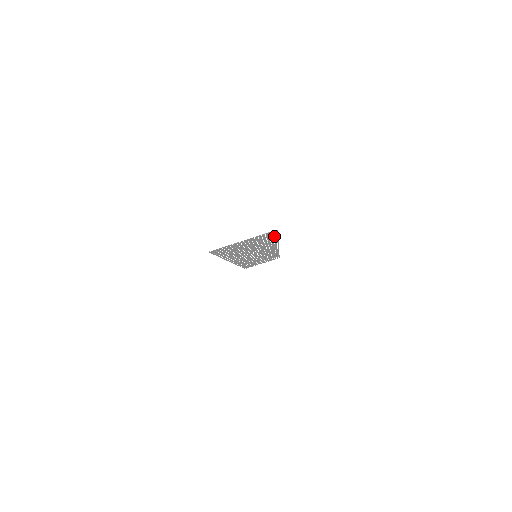
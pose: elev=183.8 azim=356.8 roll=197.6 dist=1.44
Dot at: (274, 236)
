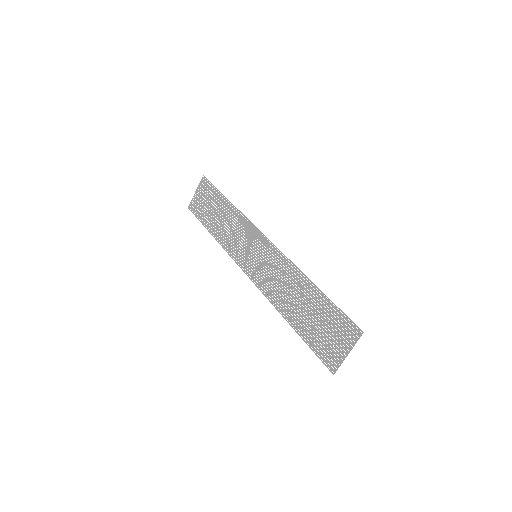
Dot at: (336, 310)
